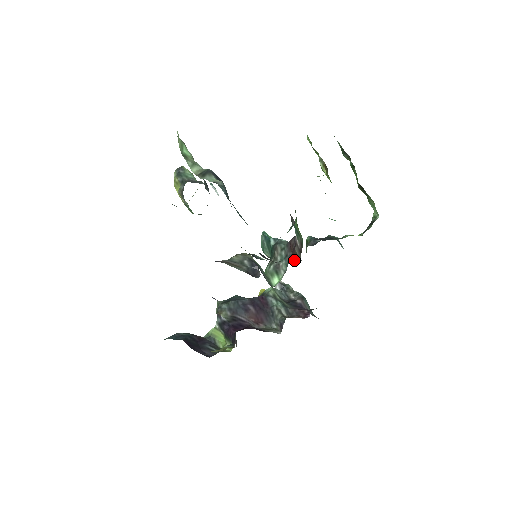
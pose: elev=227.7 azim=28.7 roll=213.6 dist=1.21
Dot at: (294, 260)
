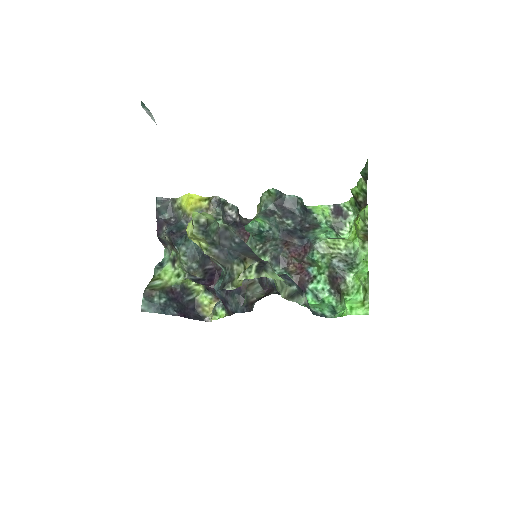
Dot at: (291, 260)
